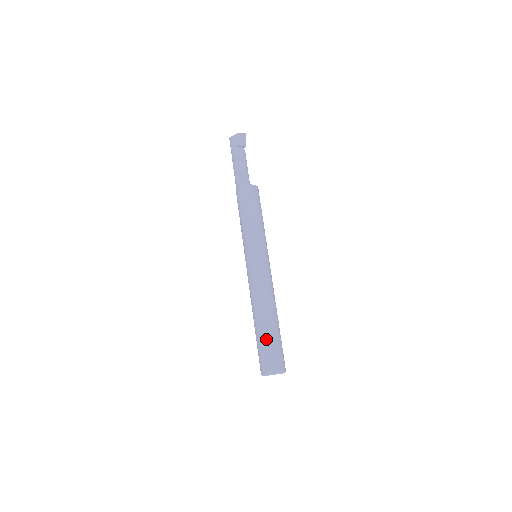
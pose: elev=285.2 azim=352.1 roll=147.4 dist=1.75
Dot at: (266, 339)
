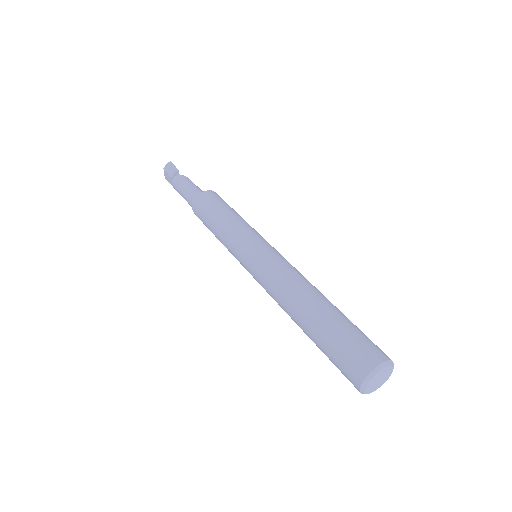
Dot at: (323, 342)
